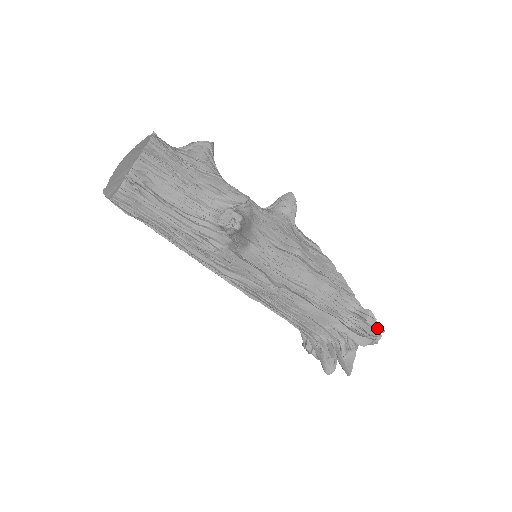
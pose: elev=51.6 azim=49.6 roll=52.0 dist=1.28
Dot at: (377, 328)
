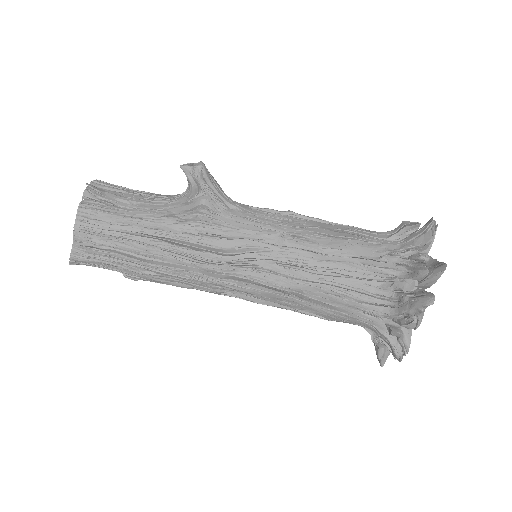
Dot at: occluded
